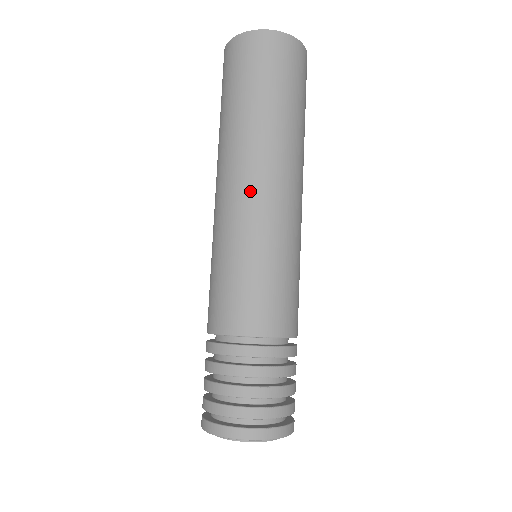
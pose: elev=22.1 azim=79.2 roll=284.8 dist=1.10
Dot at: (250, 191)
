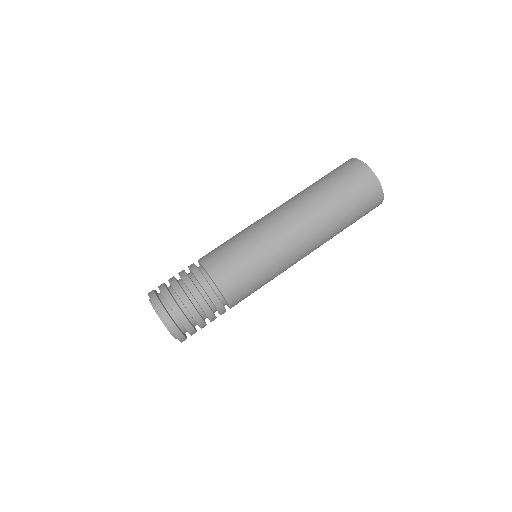
Dot at: (295, 241)
